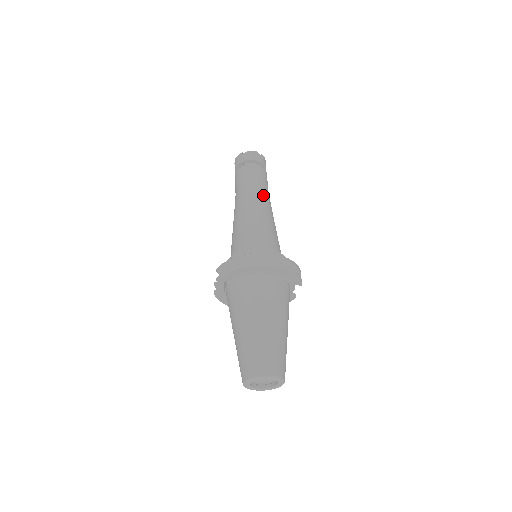
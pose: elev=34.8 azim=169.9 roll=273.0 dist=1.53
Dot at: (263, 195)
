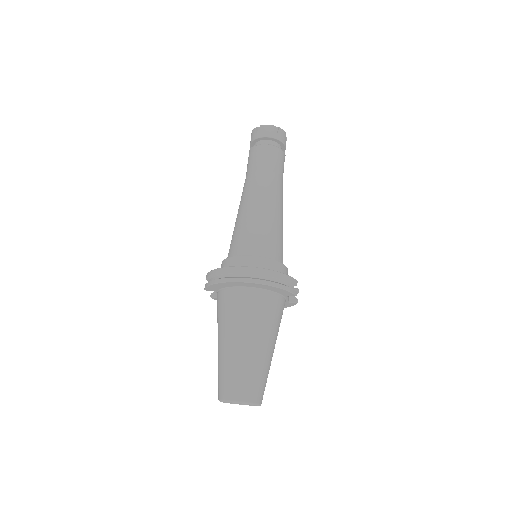
Dot at: (269, 183)
